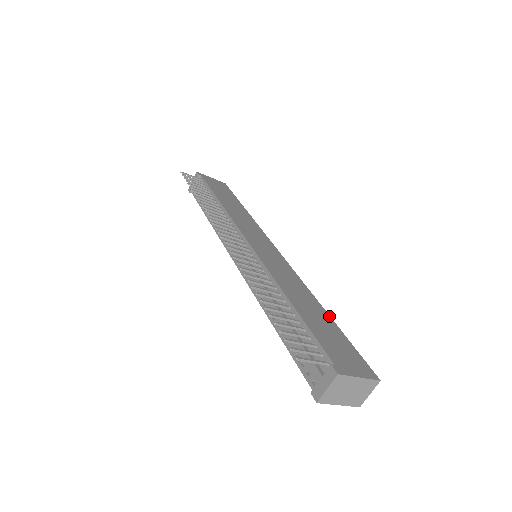
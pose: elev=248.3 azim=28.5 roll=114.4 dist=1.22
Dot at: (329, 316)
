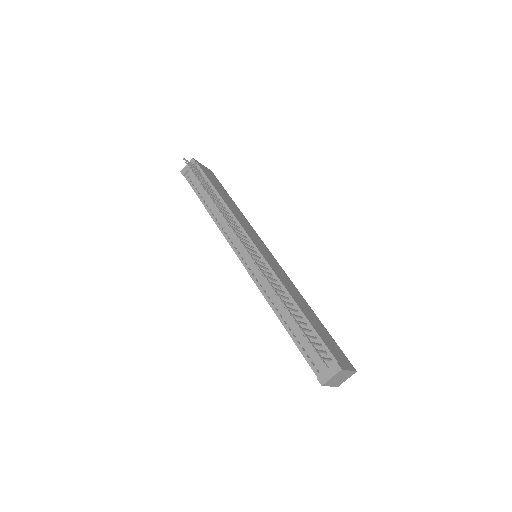
Dot at: (318, 318)
